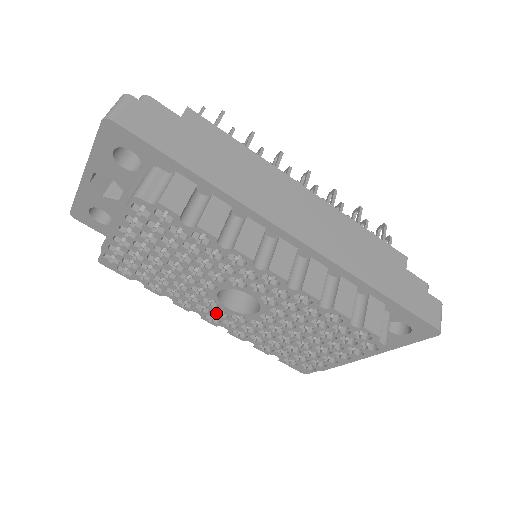
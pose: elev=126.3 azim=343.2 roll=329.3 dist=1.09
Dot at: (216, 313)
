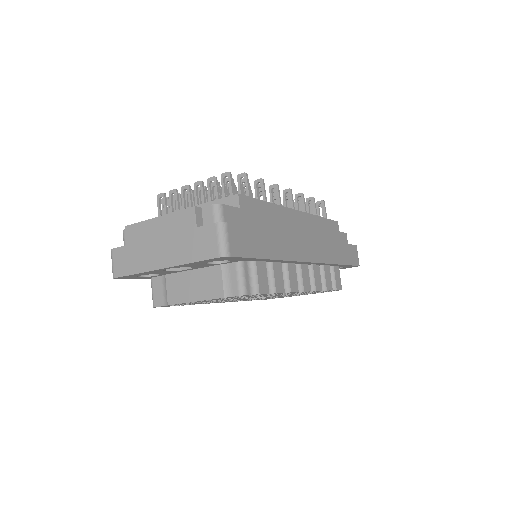
Dot at: occluded
